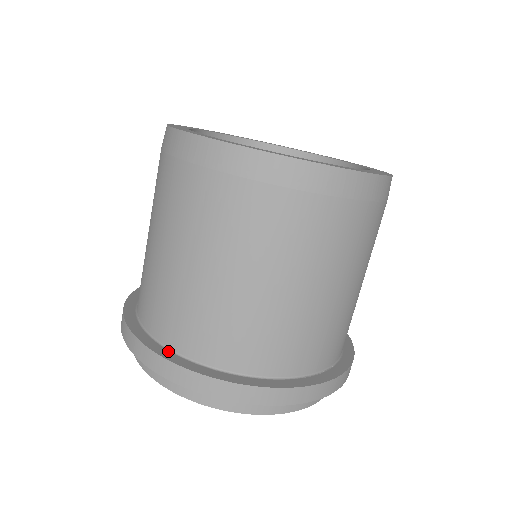
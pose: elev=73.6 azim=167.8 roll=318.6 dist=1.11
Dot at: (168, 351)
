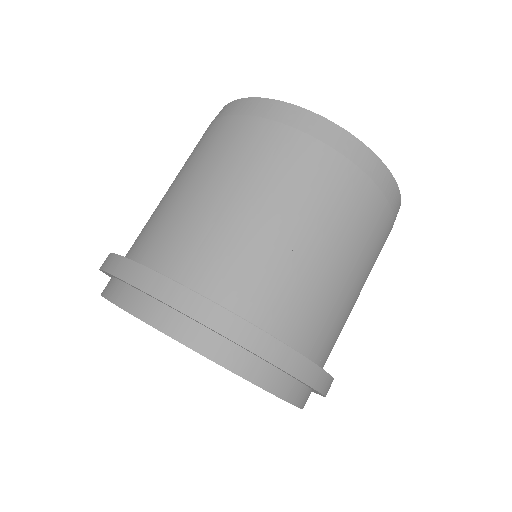
Dot at: occluded
